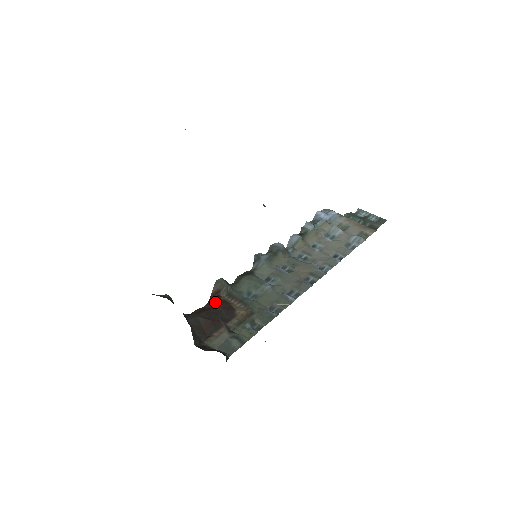
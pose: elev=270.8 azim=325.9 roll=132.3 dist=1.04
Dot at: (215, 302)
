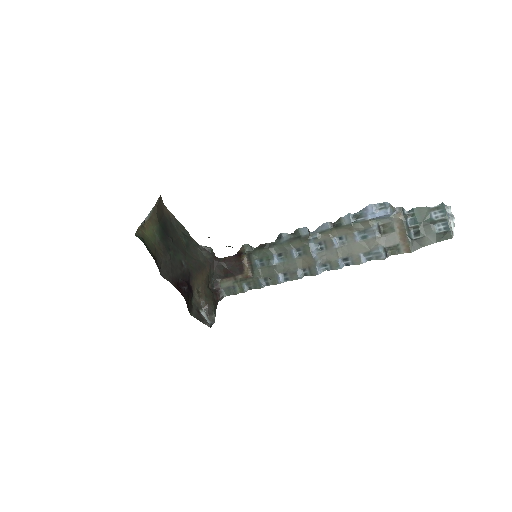
Dot at: (238, 257)
